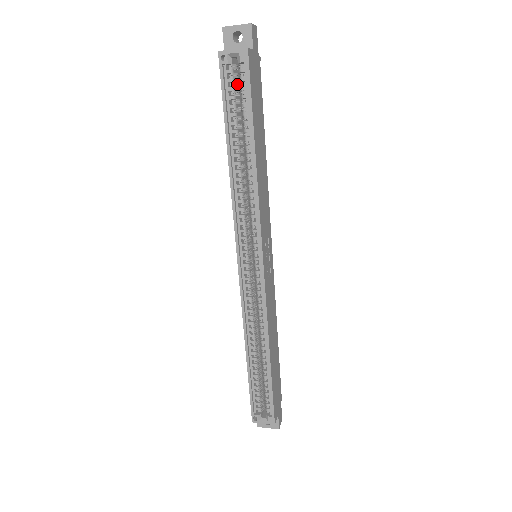
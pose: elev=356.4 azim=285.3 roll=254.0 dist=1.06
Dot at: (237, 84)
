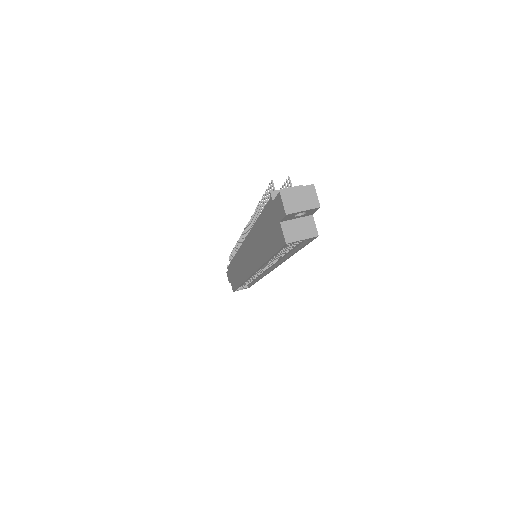
Dot at: occluded
